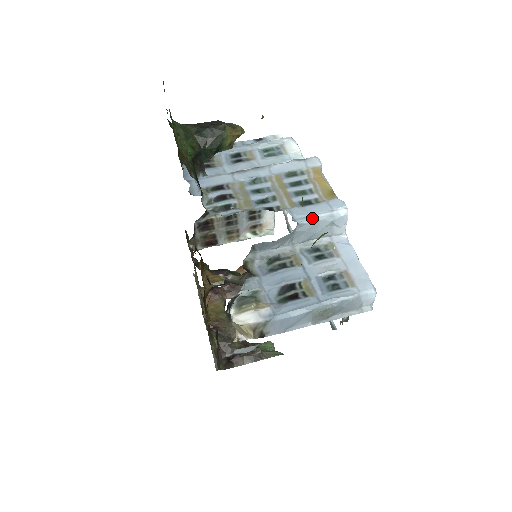
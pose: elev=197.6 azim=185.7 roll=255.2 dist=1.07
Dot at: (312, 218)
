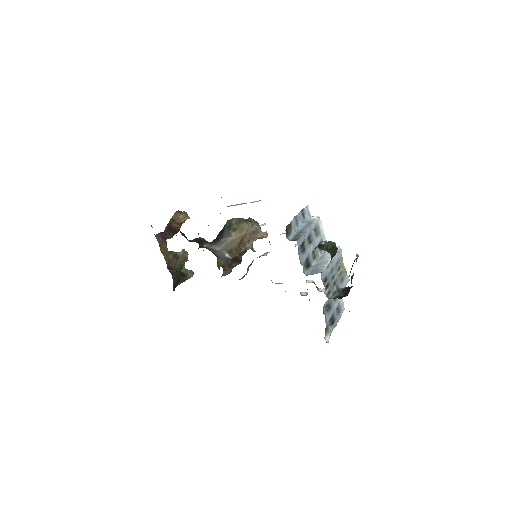
Dot at: occluded
